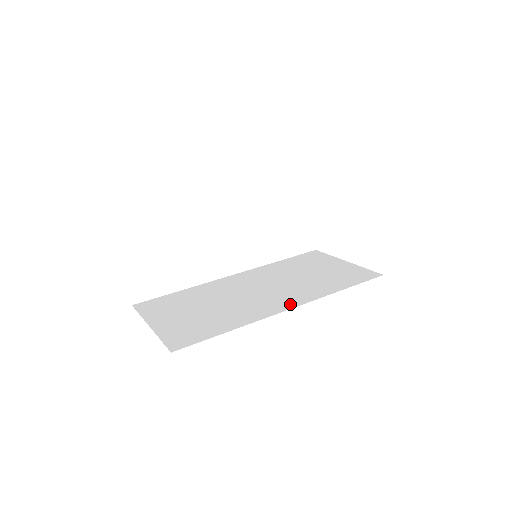
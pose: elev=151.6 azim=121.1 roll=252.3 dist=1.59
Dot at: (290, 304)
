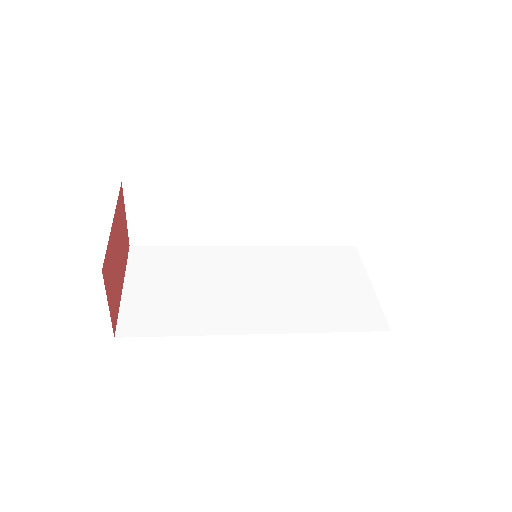
Dot at: (263, 326)
